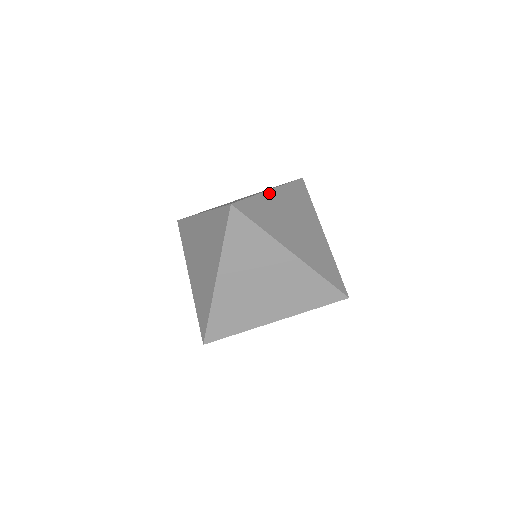
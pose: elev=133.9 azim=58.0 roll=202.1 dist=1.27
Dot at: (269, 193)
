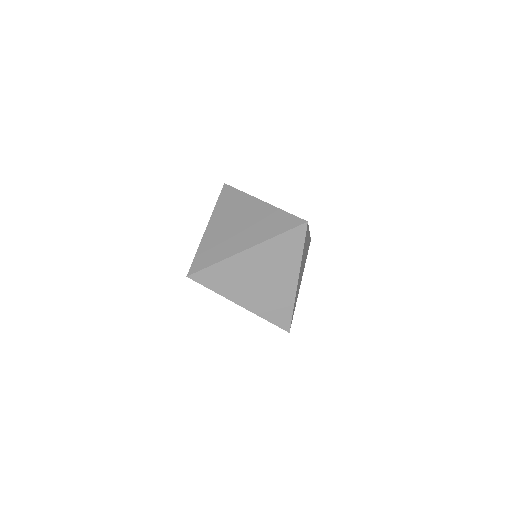
Dot at: (240, 255)
